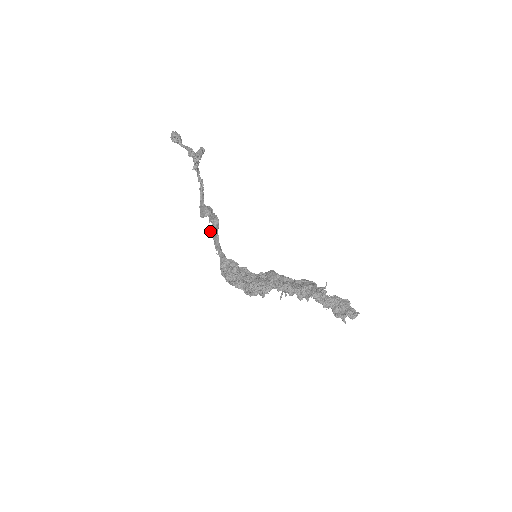
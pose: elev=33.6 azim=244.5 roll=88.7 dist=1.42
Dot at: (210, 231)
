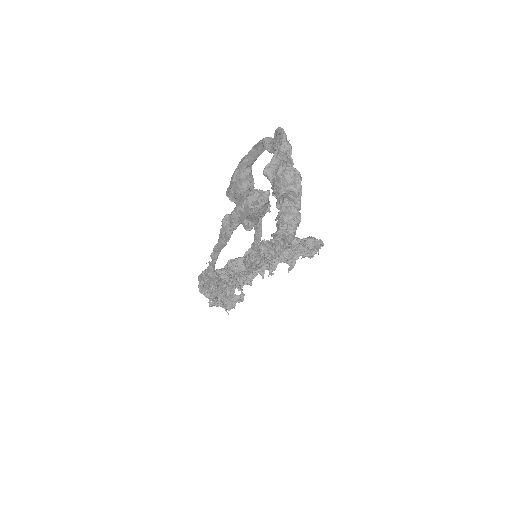
Dot at: (222, 226)
